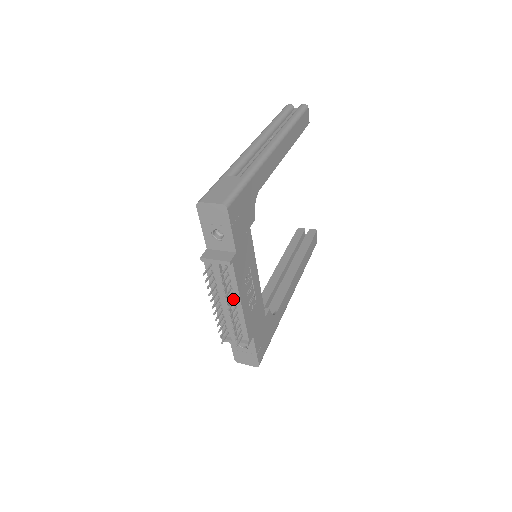
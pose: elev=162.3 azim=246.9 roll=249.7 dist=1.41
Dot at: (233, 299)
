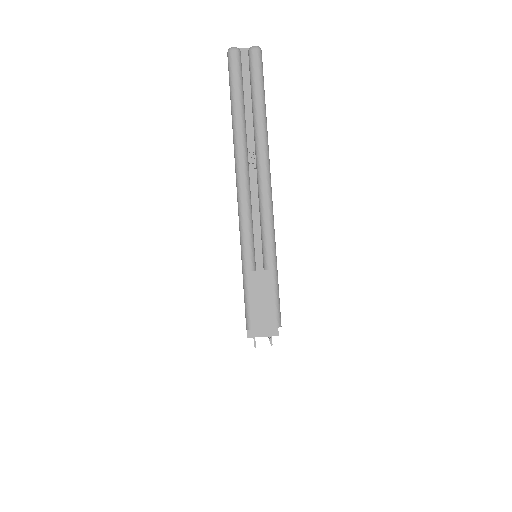
Dot at: occluded
